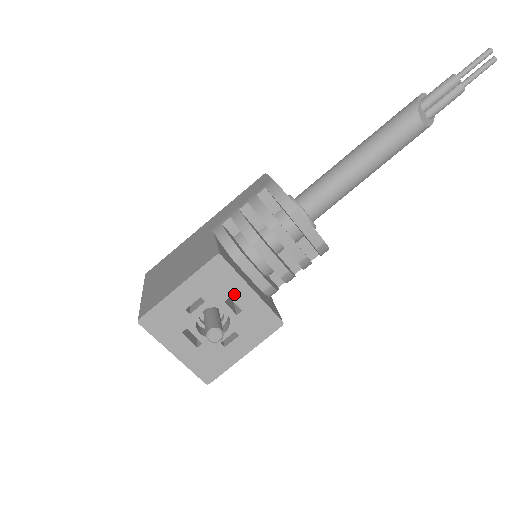
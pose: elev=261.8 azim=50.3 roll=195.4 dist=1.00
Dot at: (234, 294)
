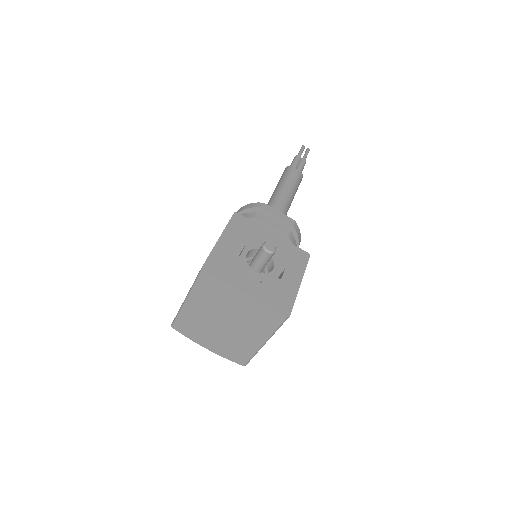
Dot at: (262, 238)
